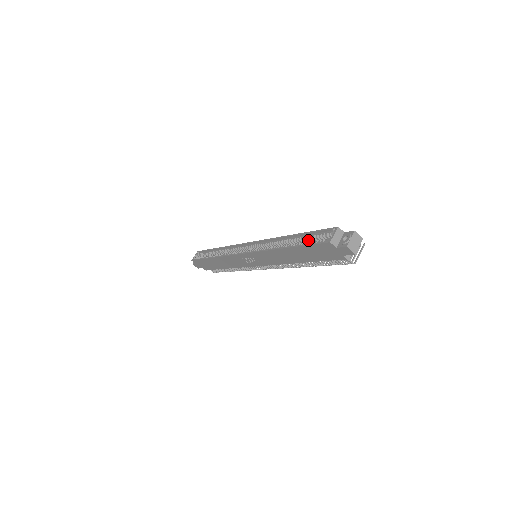
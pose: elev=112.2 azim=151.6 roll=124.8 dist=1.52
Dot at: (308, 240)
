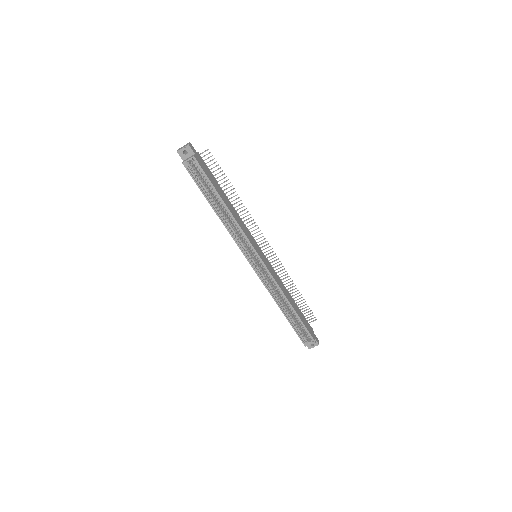
Dot at: (297, 321)
